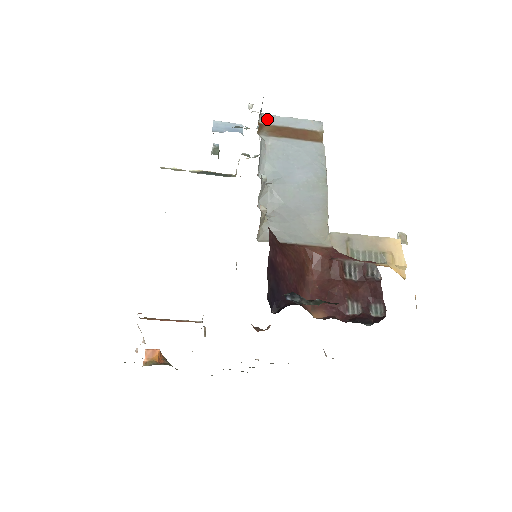
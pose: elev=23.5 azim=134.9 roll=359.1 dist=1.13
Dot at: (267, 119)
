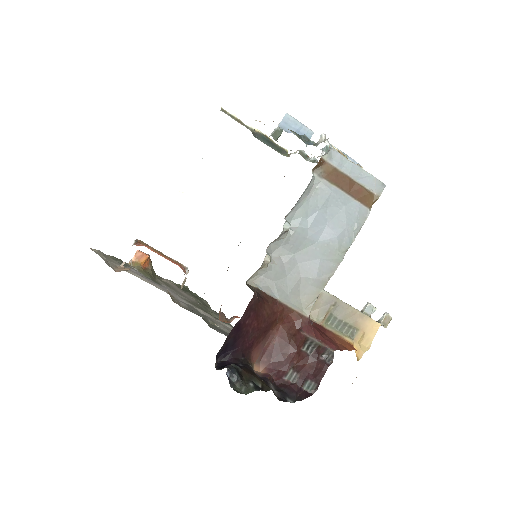
Dot at: (333, 156)
